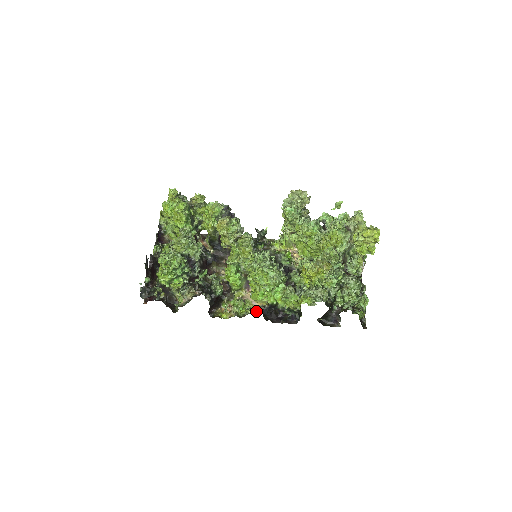
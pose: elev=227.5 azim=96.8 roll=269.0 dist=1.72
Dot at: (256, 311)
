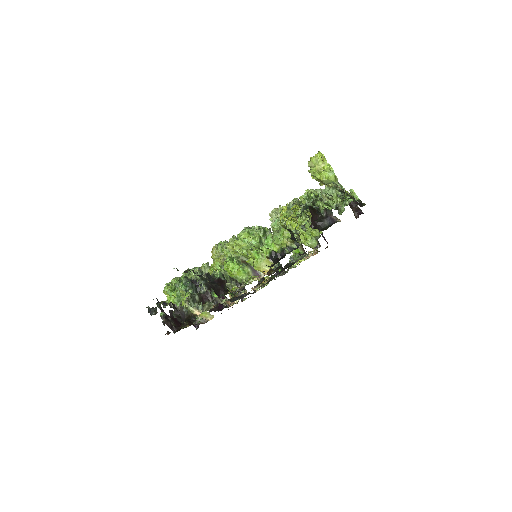
Dot at: occluded
